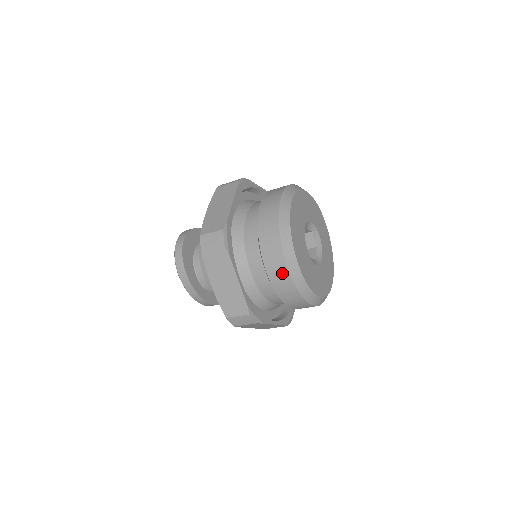
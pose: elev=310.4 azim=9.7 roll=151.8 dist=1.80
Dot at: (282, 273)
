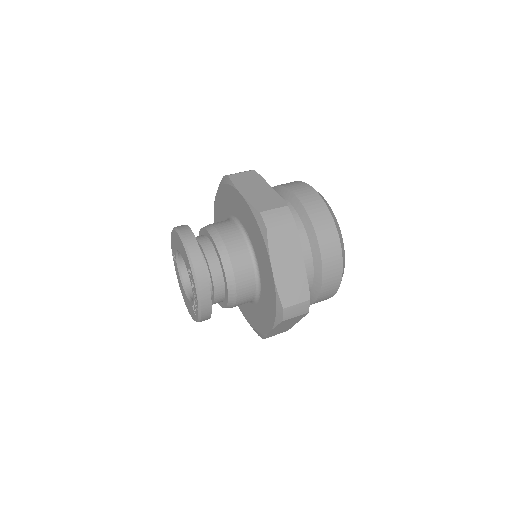
Dot at: (335, 253)
